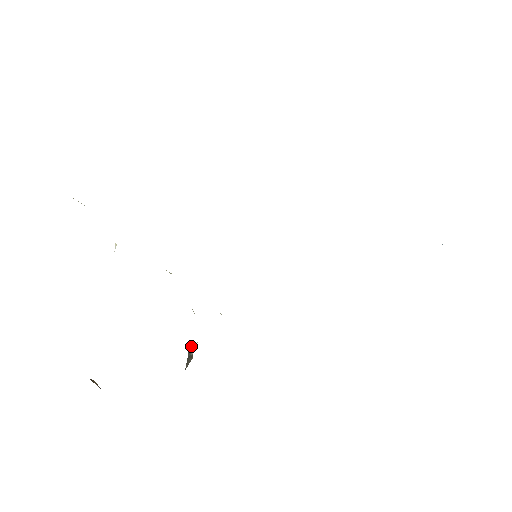
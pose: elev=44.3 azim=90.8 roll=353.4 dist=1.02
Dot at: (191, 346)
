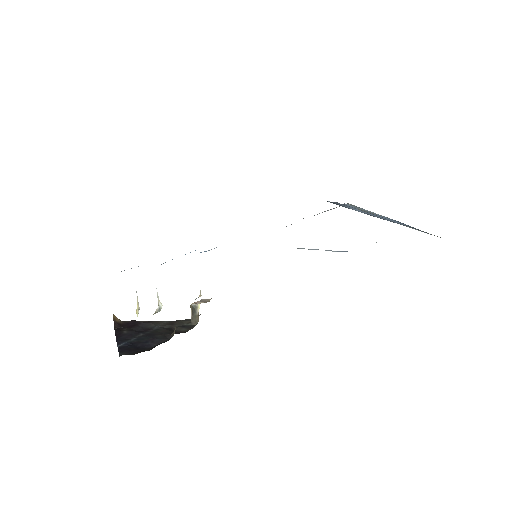
Dot at: (195, 306)
